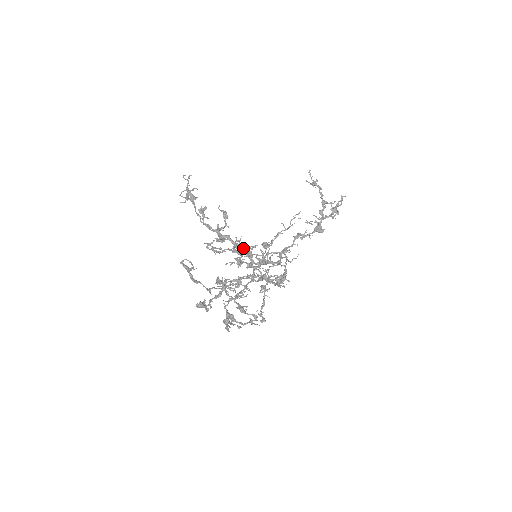
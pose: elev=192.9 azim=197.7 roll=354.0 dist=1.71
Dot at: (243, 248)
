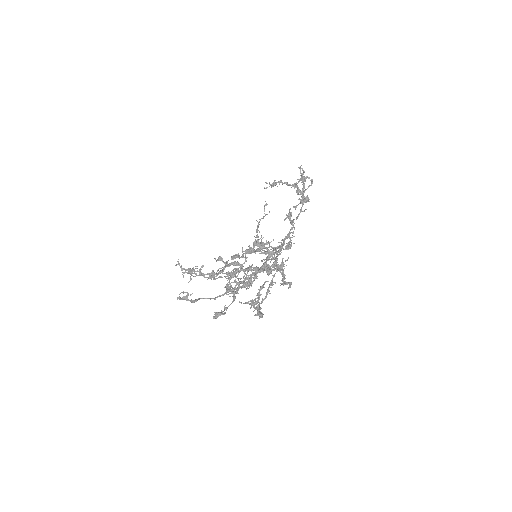
Dot at: (233, 257)
